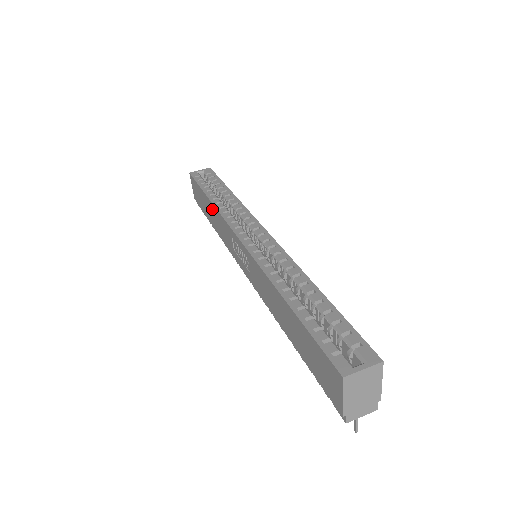
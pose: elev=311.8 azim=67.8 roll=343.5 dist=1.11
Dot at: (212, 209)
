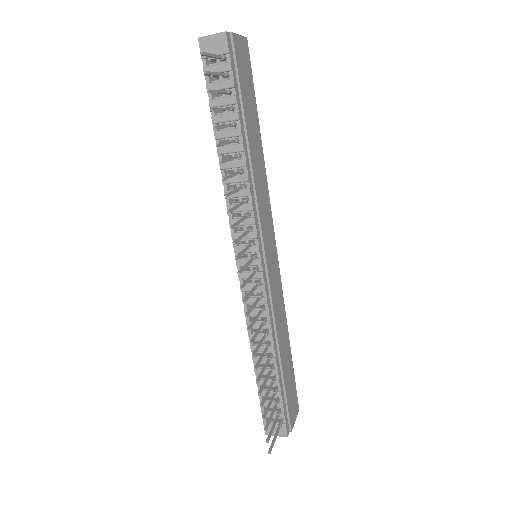
Dot at: occluded
